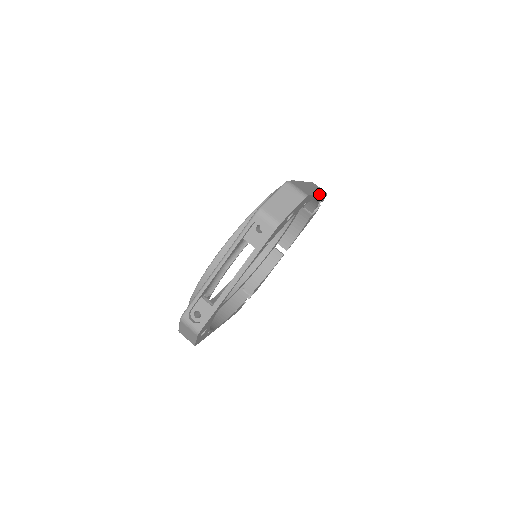
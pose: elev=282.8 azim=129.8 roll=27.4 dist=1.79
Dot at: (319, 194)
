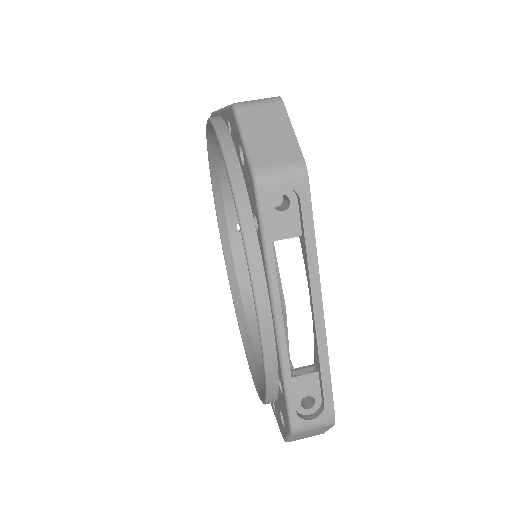
Dot at: occluded
